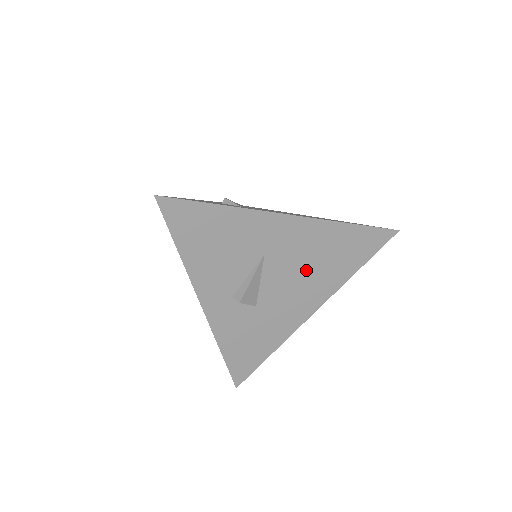
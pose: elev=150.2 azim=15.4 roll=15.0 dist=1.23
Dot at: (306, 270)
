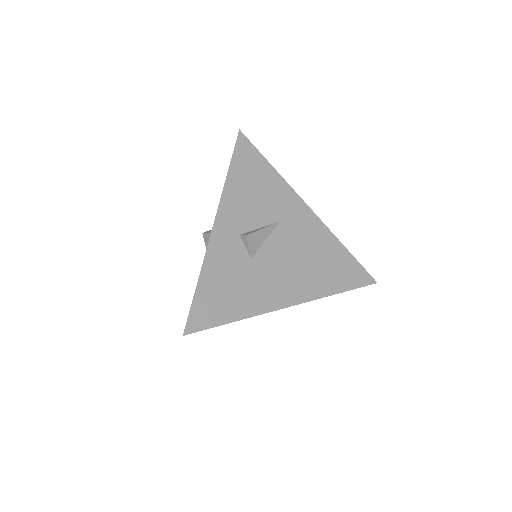
Dot at: (302, 259)
